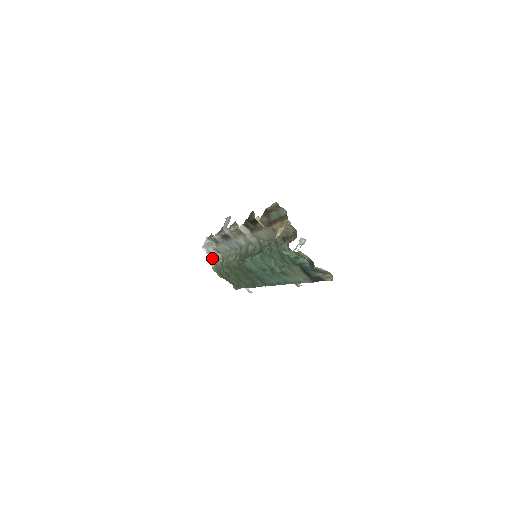
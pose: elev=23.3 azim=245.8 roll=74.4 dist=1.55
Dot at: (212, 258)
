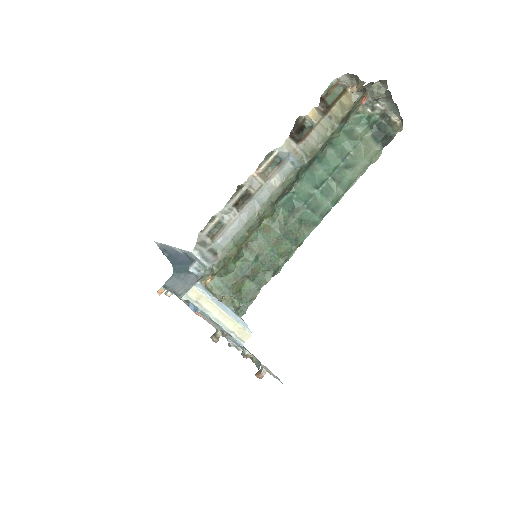
Dot at: (198, 279)
